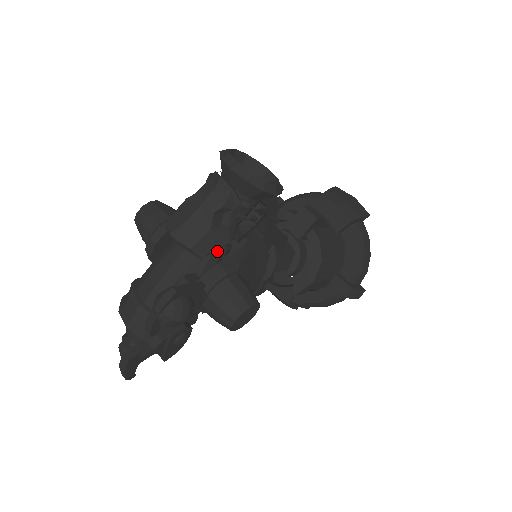
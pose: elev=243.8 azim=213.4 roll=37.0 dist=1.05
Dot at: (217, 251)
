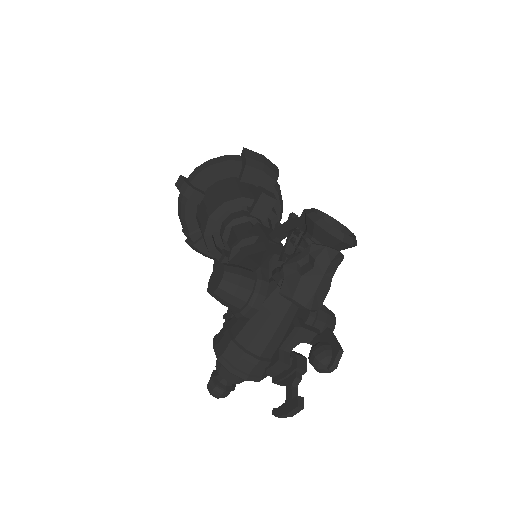
Dot at: occluded
